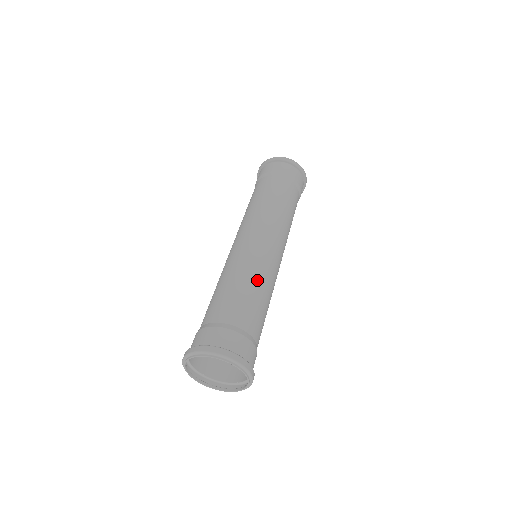
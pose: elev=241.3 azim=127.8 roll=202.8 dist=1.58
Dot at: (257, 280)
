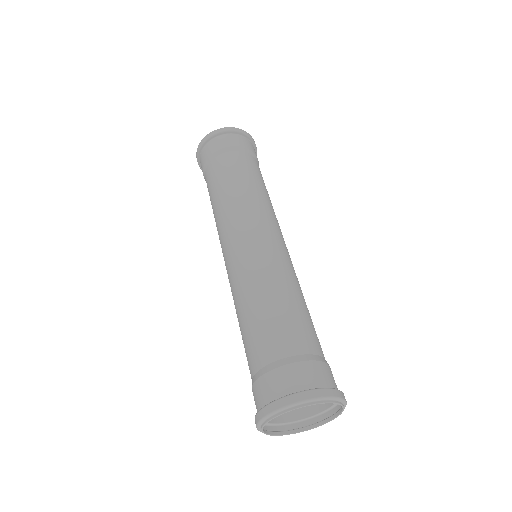
Dot at: (290, 287)
